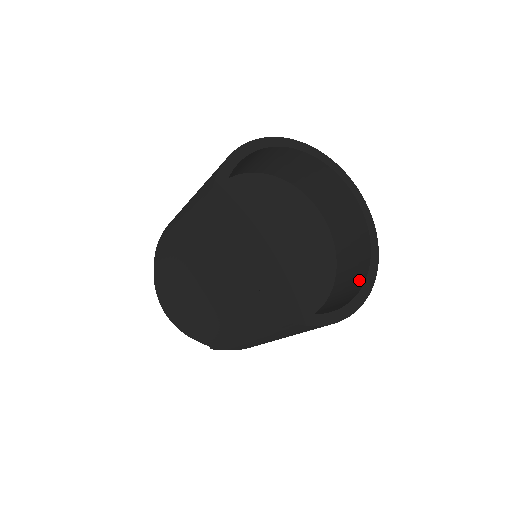
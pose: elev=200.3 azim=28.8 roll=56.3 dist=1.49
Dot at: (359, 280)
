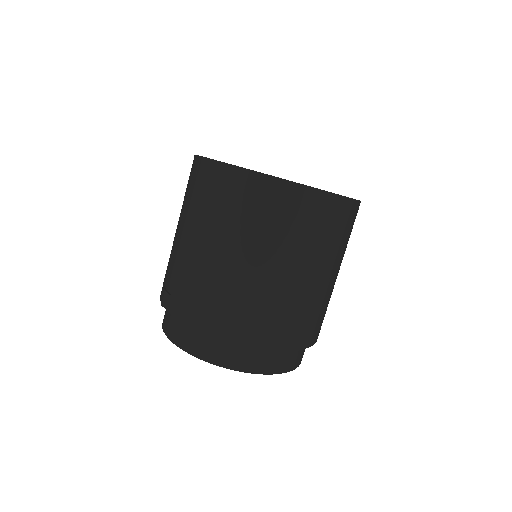
Dot at: occluded
